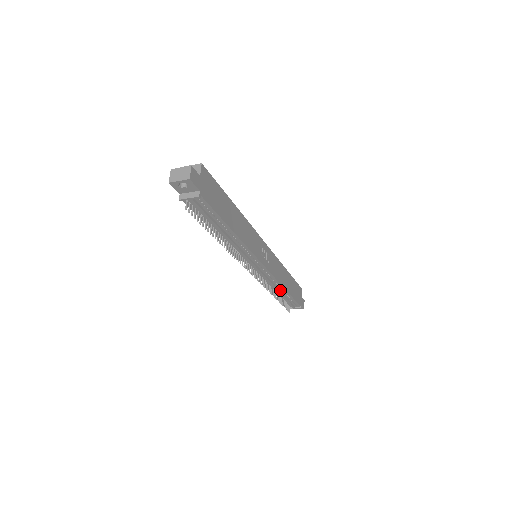
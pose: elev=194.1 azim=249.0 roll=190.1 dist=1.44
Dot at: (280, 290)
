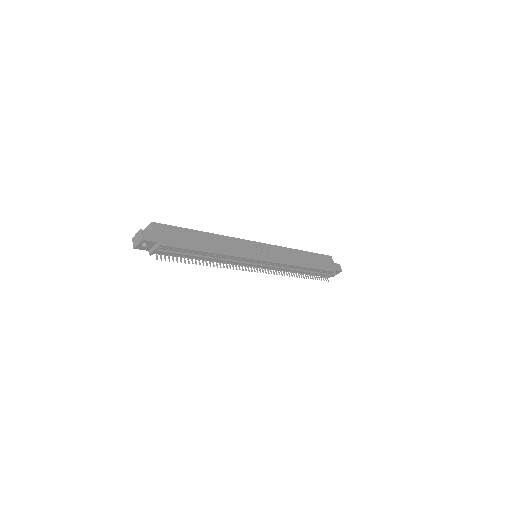
Dot at: (301, 269)
